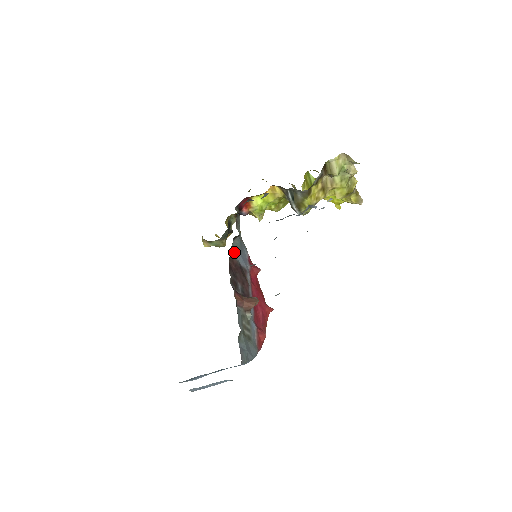
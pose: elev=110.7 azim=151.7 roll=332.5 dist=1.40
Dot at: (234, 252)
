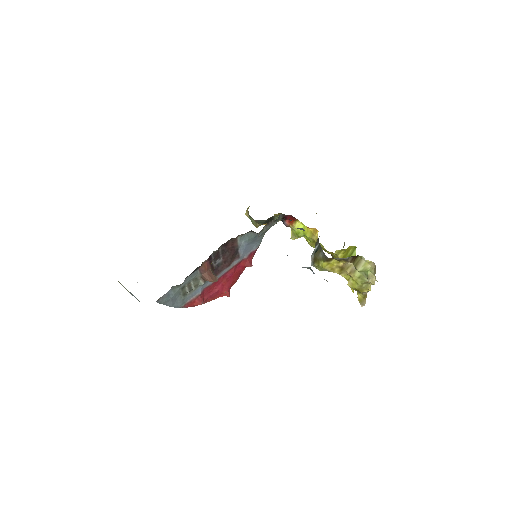
Dot at: (243, 238)
